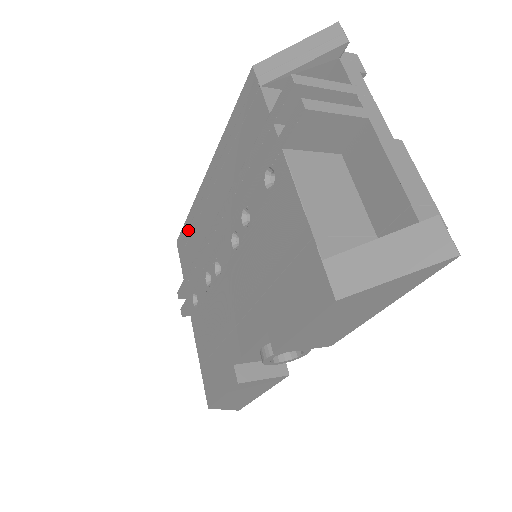
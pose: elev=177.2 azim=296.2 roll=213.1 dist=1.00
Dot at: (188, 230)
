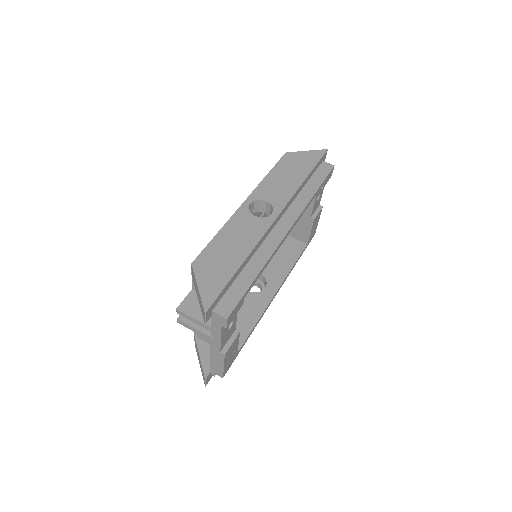
Dot at: occluded
